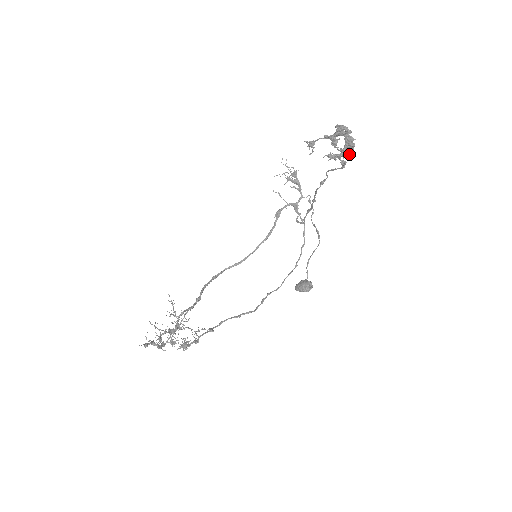
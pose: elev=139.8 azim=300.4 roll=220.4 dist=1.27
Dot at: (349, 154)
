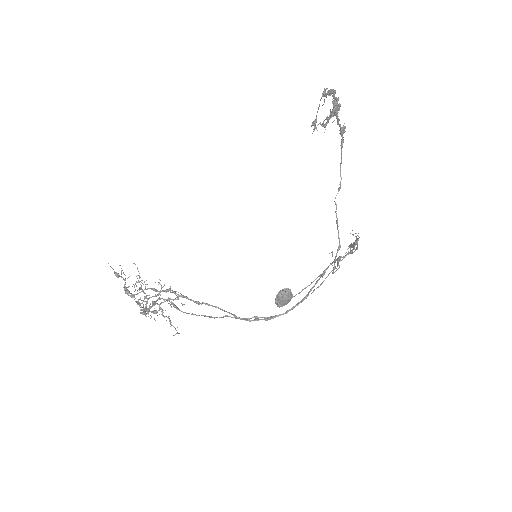
Dot at: (336, 116)
